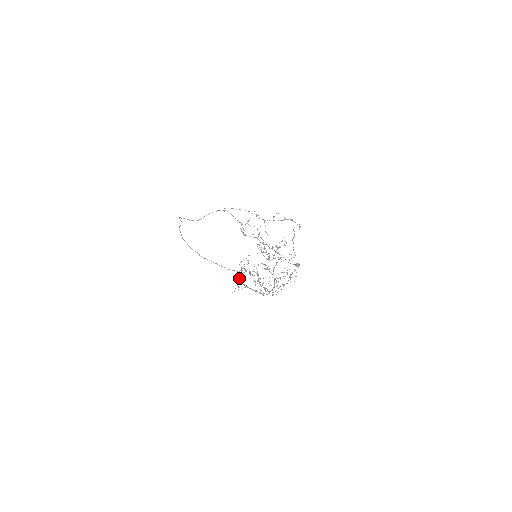
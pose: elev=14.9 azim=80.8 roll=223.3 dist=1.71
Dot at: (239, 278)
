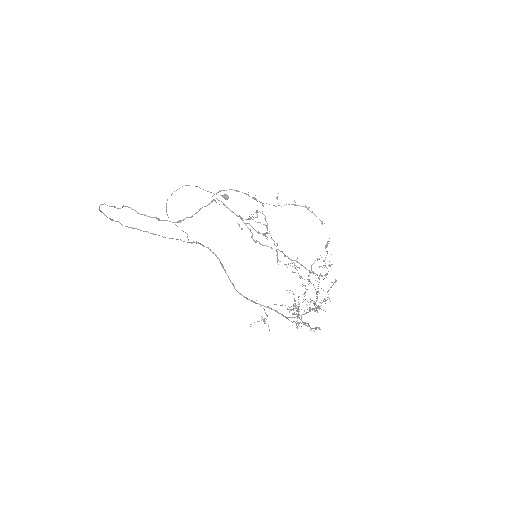
Dot at: (234, 287)
